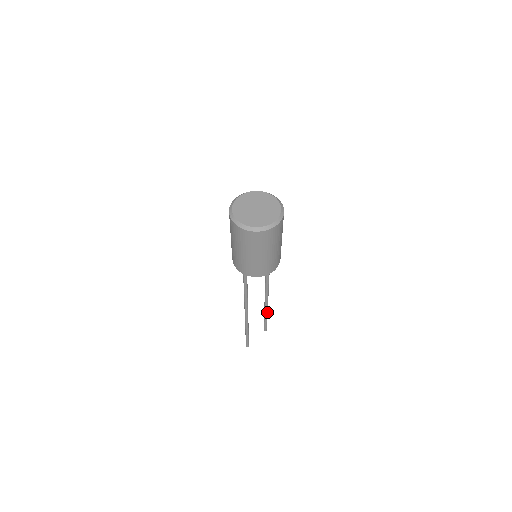
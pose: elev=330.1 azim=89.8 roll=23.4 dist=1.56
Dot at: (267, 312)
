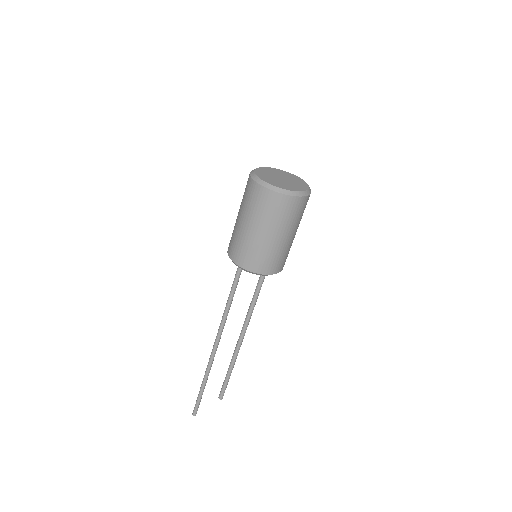
Dot at: (233, 364)
